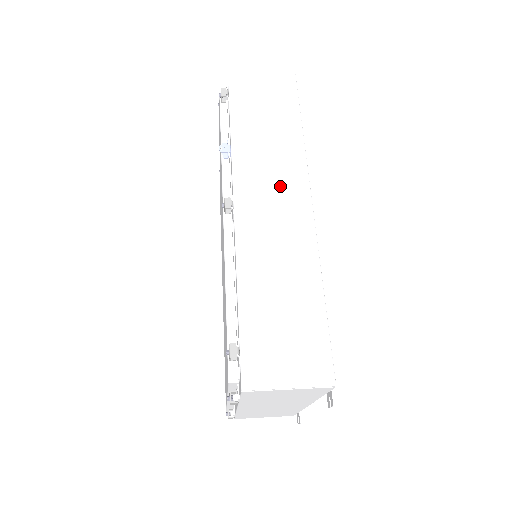
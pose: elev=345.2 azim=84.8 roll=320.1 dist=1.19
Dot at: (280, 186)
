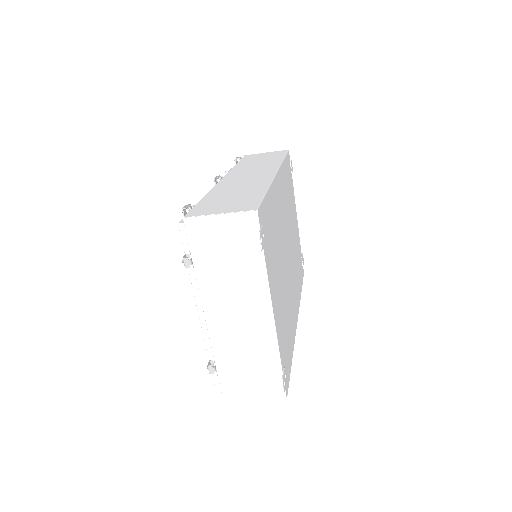
Dot at: (257, 171)
